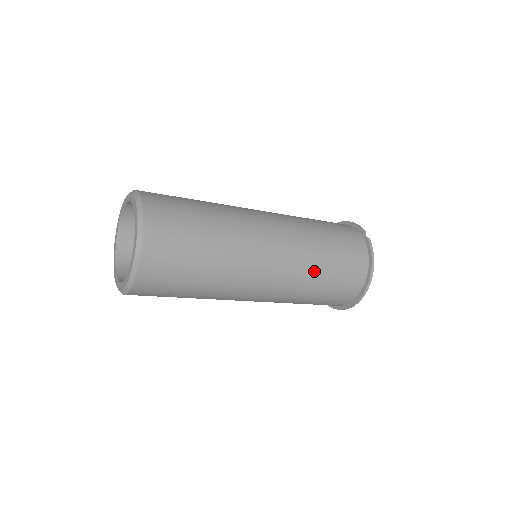
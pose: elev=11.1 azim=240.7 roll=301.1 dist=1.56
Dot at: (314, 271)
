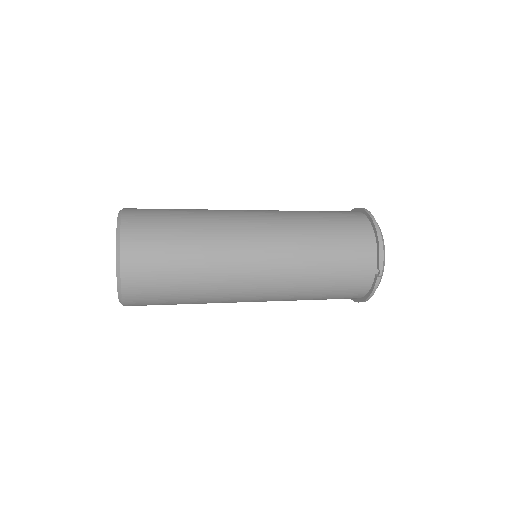
Dot at: occluded
